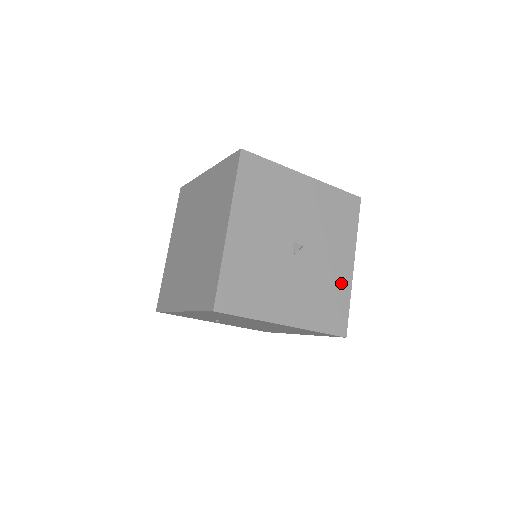
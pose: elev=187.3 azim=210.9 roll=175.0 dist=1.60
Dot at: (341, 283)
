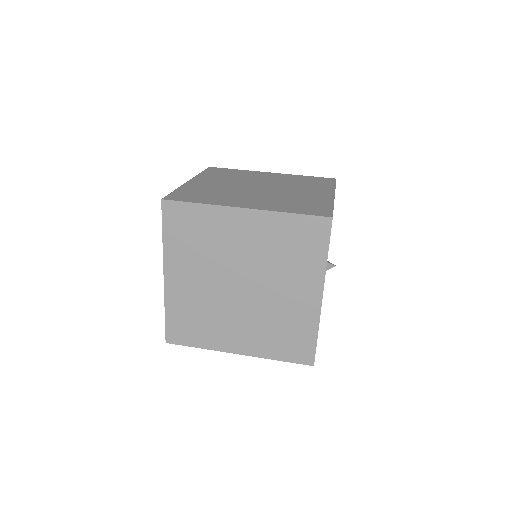
Dot at: occluded
